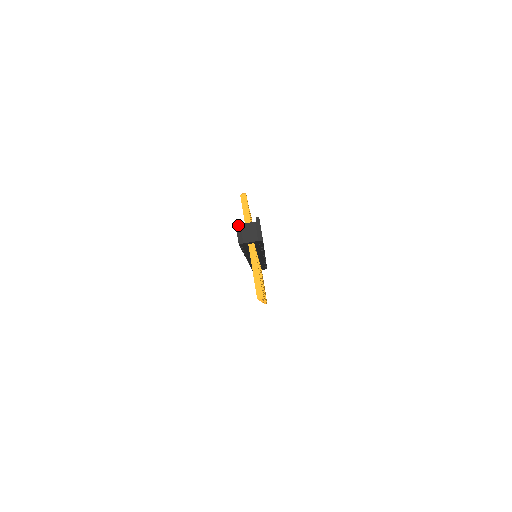
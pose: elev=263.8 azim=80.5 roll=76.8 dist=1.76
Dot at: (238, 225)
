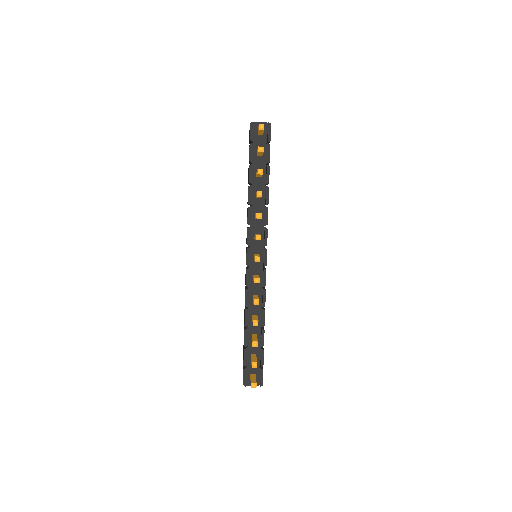
Dot at: (245, 385)
